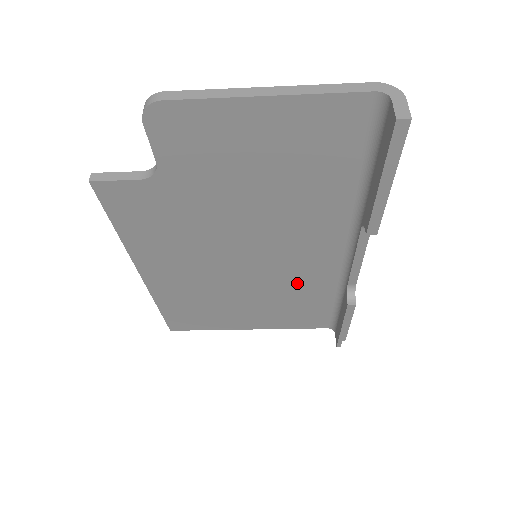
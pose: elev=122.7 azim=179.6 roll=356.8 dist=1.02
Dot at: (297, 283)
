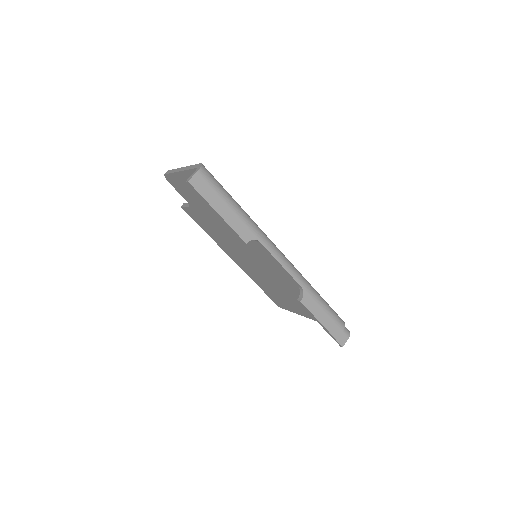
Dot at: (288, 281)
